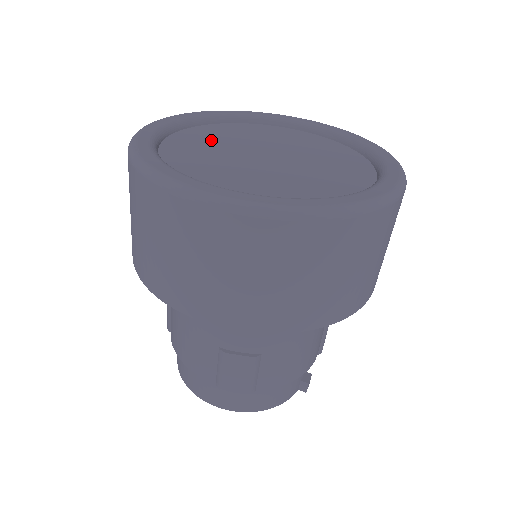
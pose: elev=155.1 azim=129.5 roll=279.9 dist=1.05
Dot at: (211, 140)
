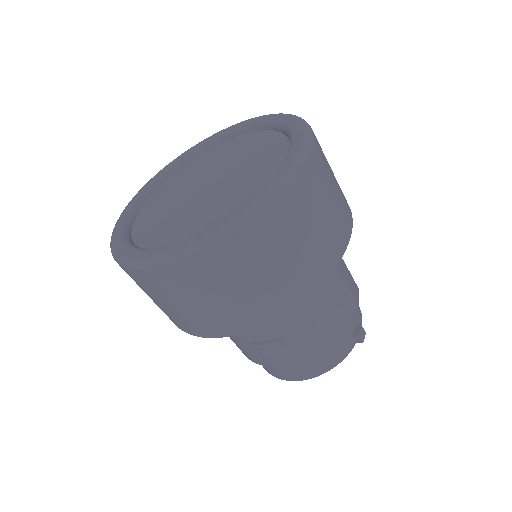
Dot at: (171, 191)
